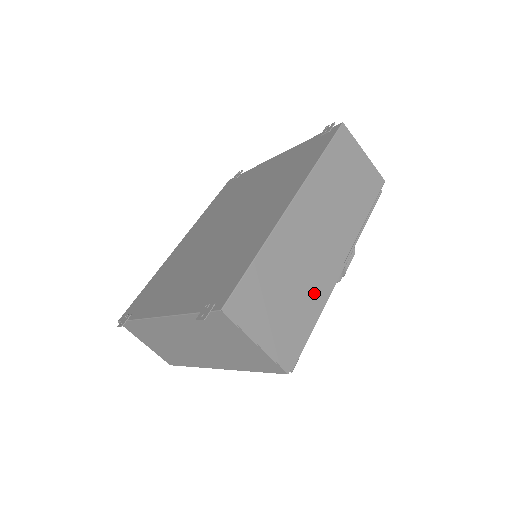
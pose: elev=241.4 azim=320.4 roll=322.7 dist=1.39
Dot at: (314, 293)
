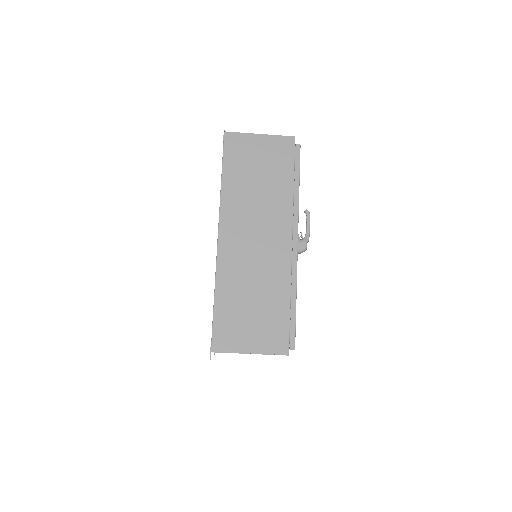
Dot at: (277, 285)
